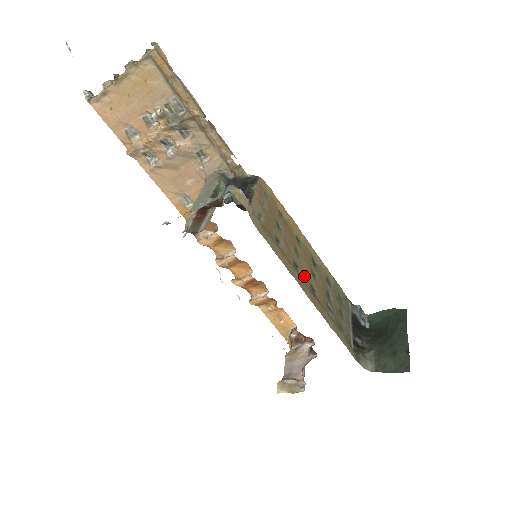
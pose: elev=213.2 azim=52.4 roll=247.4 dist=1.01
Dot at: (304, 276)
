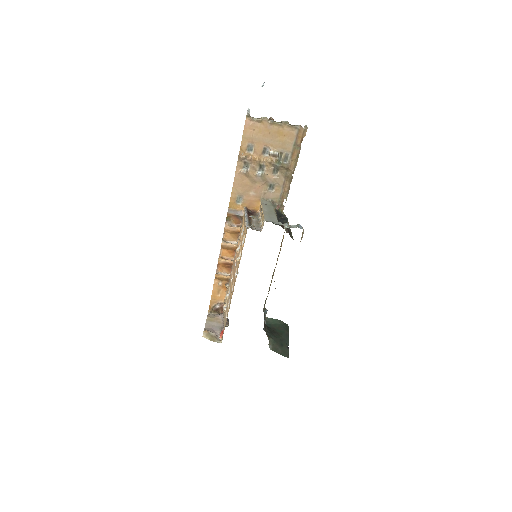
Dot at: occluded
